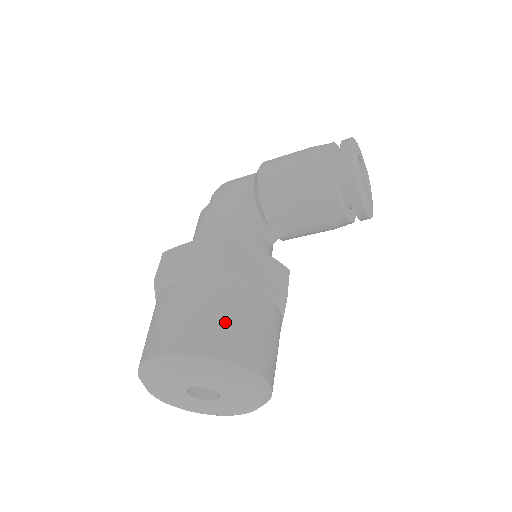
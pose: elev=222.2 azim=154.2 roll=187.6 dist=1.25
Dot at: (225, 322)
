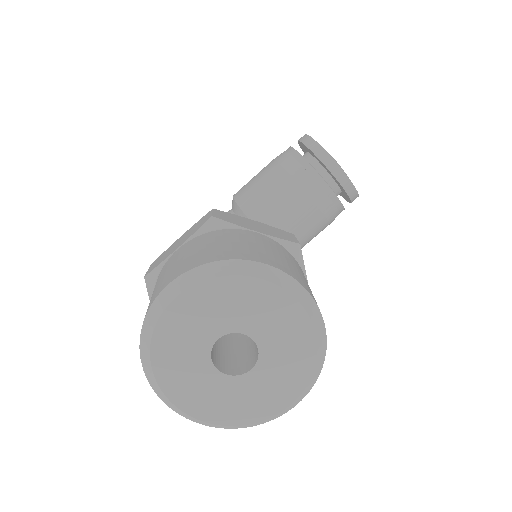
Dot at: (232, 244)
